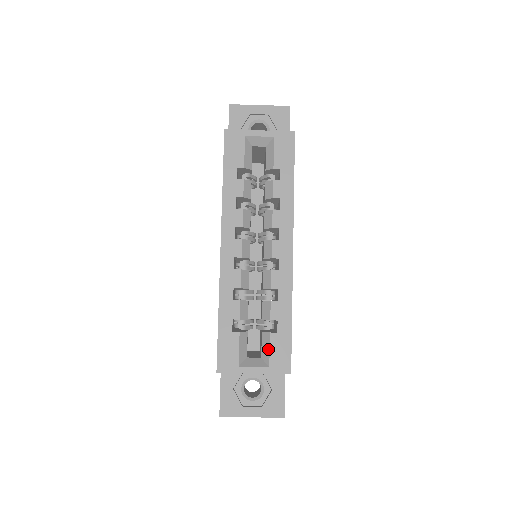
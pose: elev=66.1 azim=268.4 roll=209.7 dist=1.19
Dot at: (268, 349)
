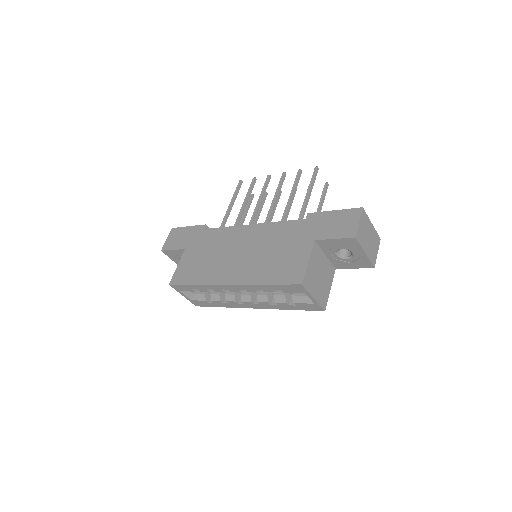
Dot at: (198, 299)
